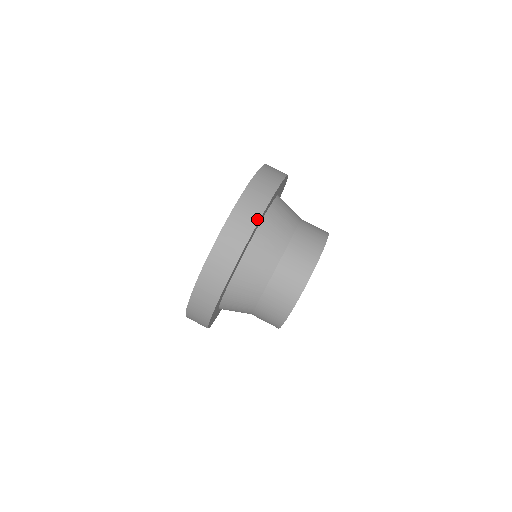
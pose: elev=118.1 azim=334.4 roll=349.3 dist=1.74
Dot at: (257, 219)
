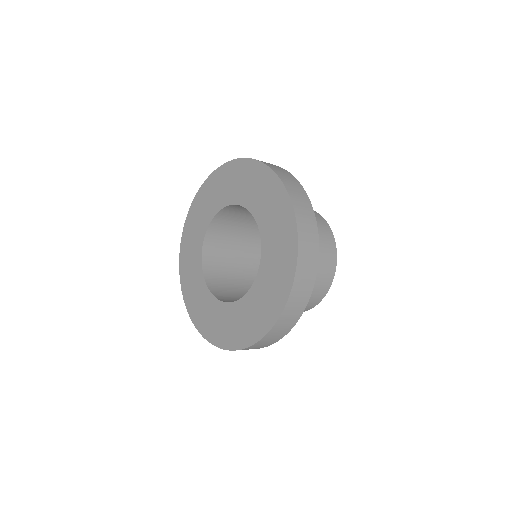
Dot at: (310, 292)
